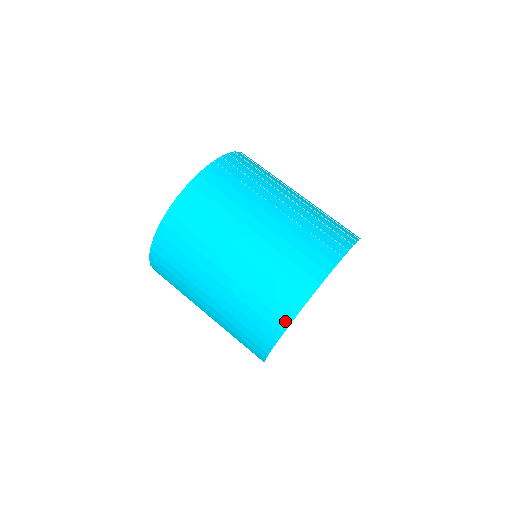
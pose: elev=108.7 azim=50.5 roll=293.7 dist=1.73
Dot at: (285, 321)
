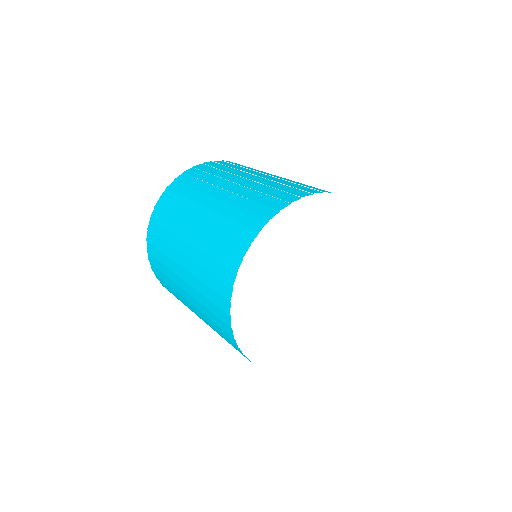
Dot at: (229, 285)
